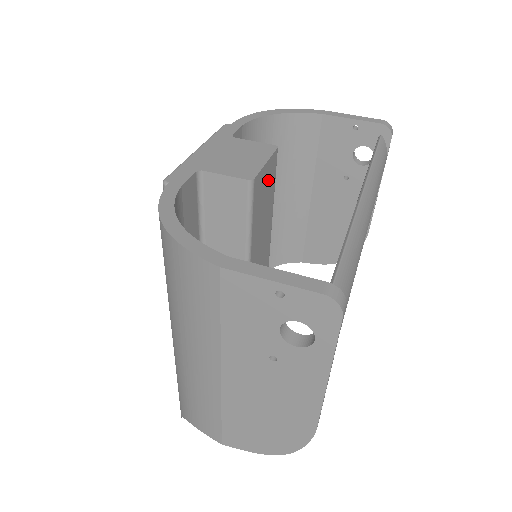
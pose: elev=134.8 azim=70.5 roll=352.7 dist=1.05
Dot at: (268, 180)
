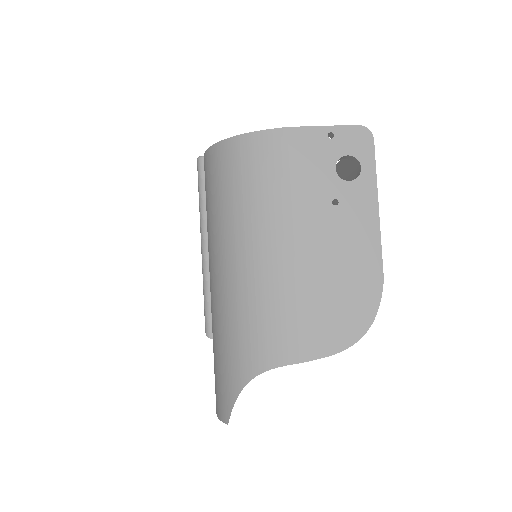
Dot at: occluded
